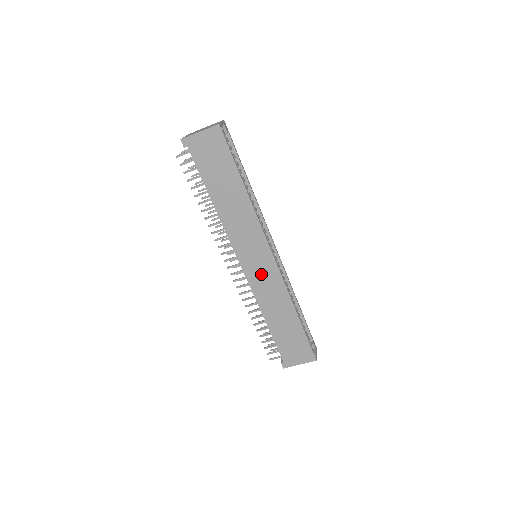
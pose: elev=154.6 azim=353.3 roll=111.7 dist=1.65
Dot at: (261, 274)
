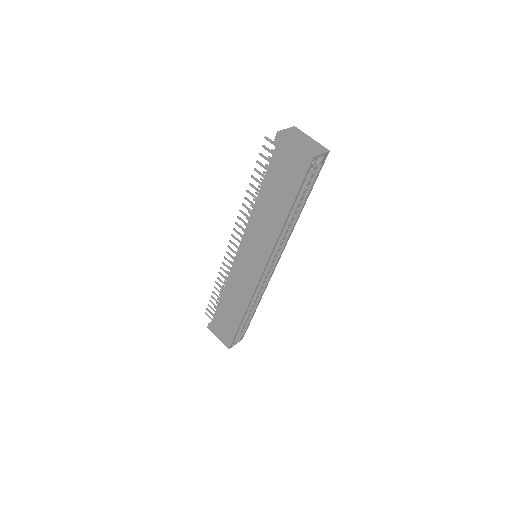
Dot at: (245, 271)
